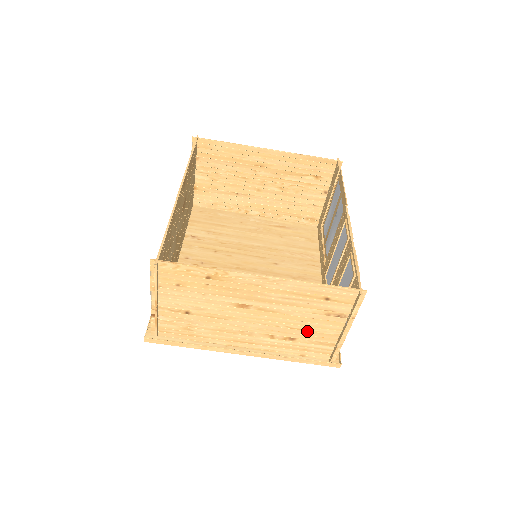
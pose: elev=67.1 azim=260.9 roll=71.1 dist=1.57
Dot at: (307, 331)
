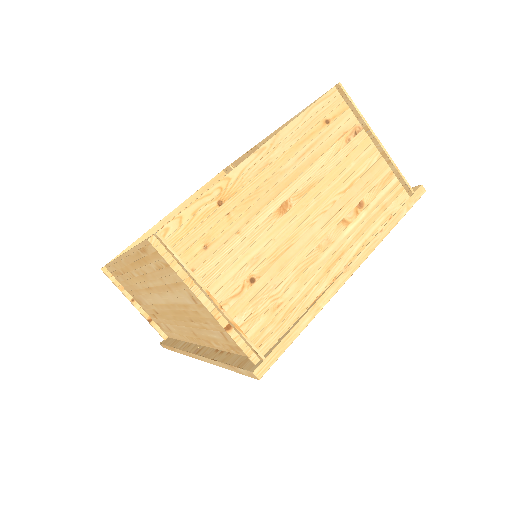
Dot at: (358, 180)
